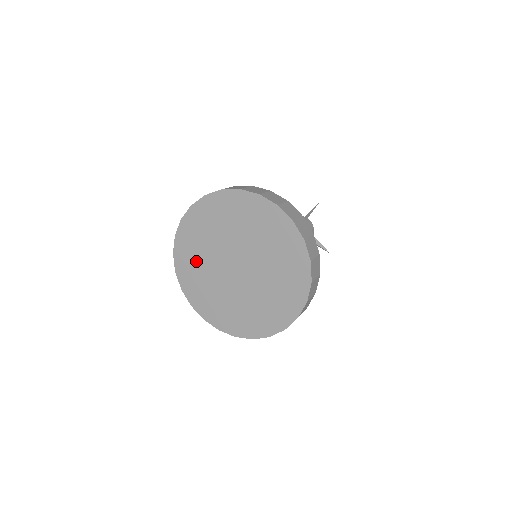
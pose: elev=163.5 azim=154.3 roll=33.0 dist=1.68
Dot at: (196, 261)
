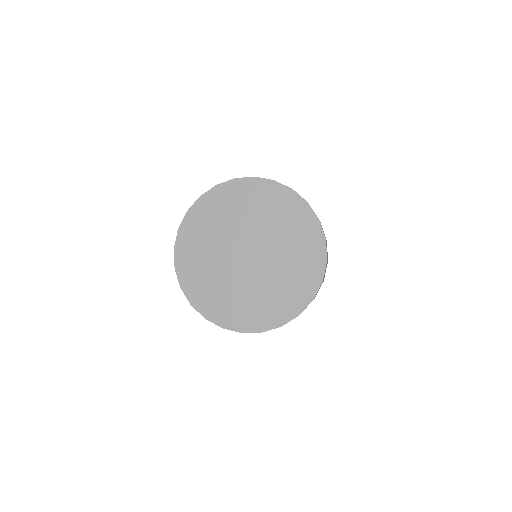
Dot at: (202, 266)
